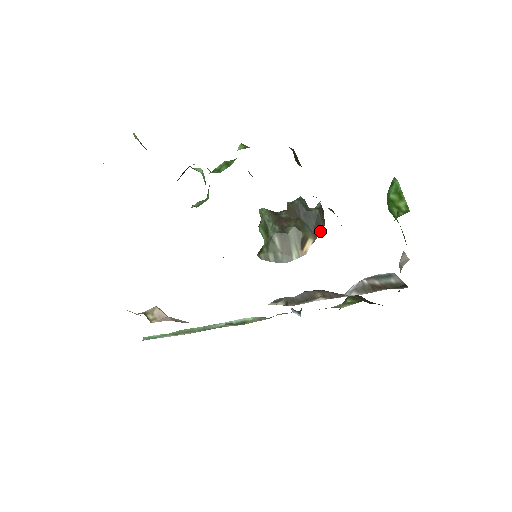
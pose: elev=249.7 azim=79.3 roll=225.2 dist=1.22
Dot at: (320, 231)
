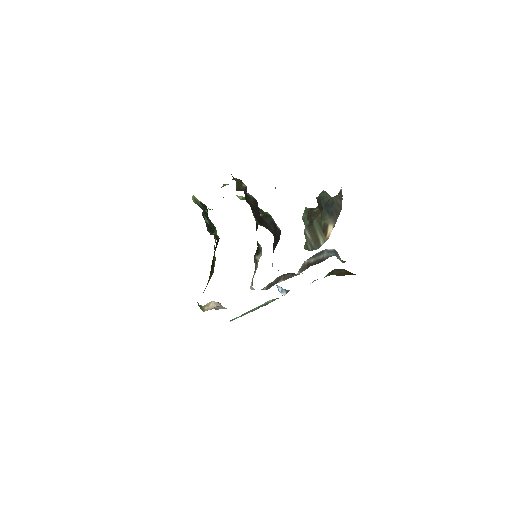
Dot at: (338, 215)
